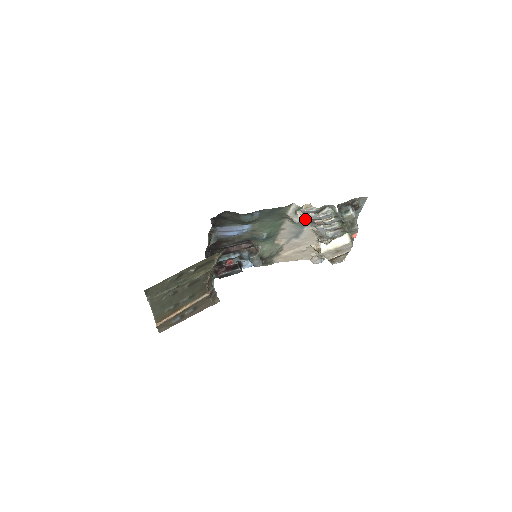
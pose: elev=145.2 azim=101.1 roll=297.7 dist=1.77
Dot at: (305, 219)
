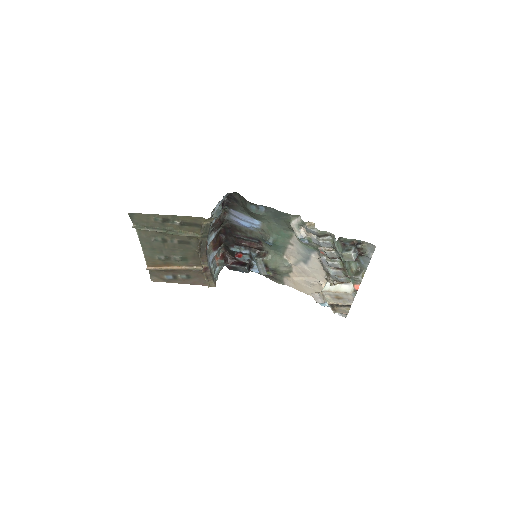
Dot at: (308, 239)
